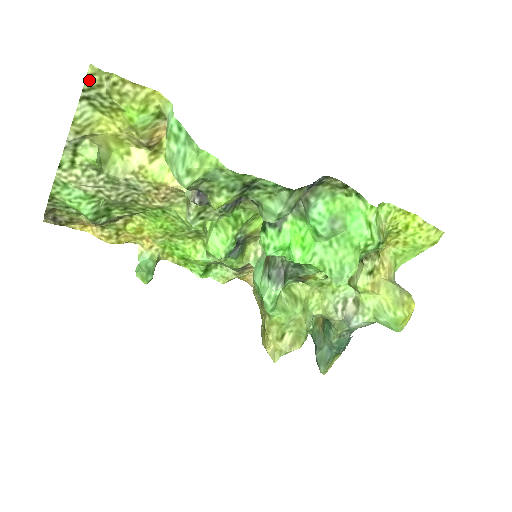
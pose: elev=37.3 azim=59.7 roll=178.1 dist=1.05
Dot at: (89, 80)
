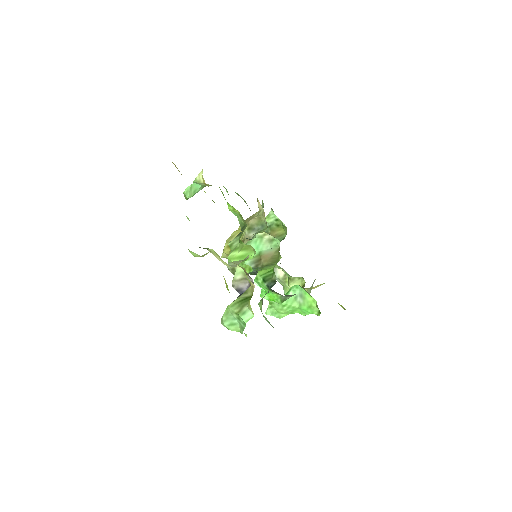
Dot at: occluded
